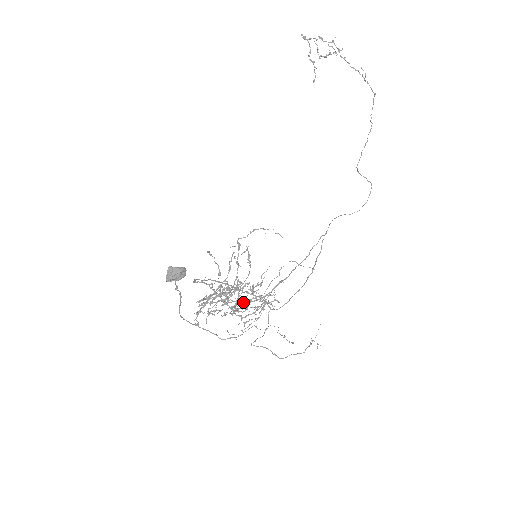
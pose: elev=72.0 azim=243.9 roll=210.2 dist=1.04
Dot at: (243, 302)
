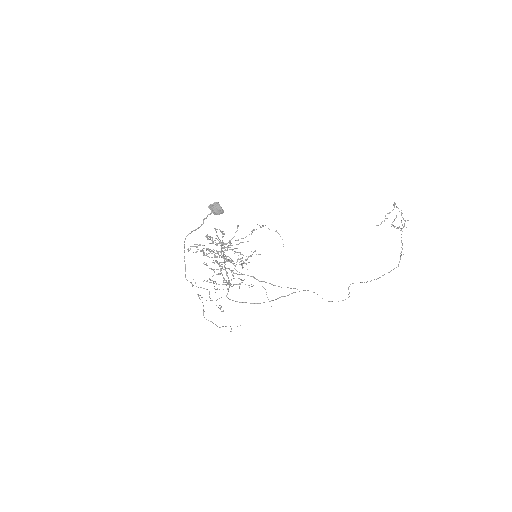
Dot at: occluded
